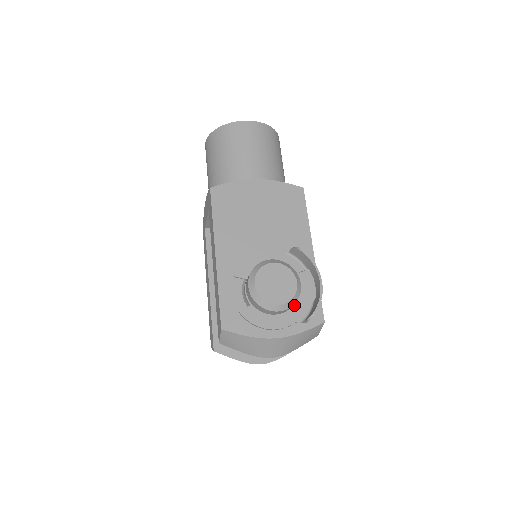
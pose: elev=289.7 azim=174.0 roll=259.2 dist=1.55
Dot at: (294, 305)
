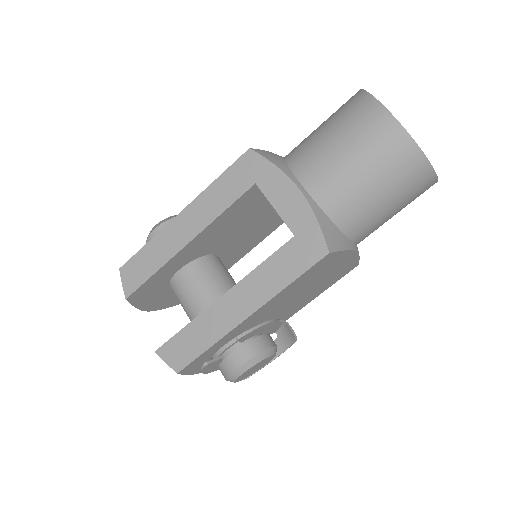
Dot at: occluded
